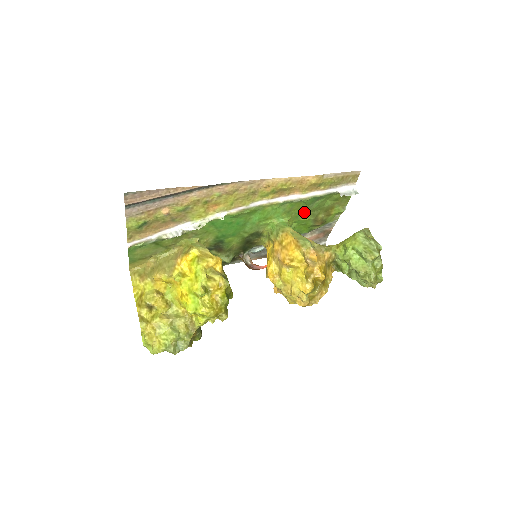
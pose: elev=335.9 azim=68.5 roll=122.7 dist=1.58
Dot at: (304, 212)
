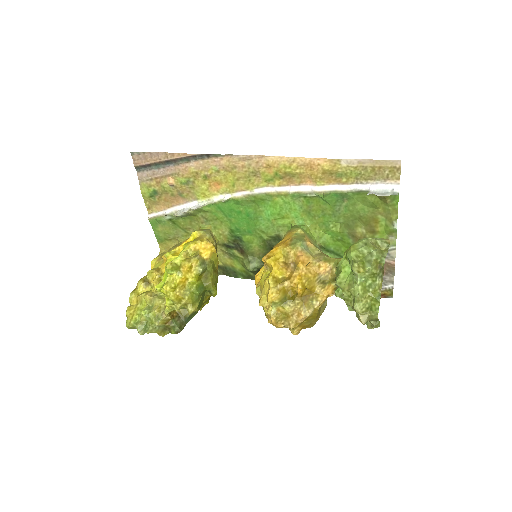
Dot at: (332, 218)
